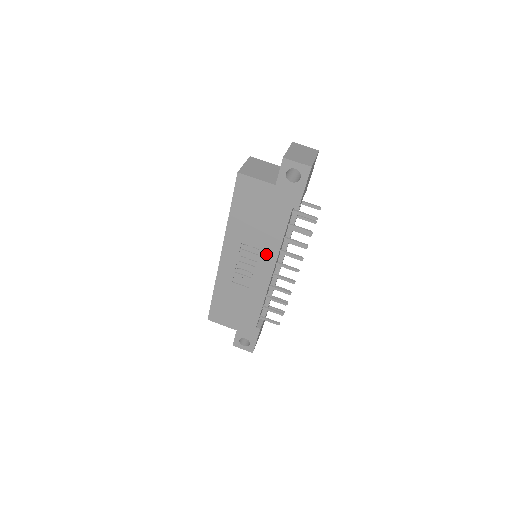
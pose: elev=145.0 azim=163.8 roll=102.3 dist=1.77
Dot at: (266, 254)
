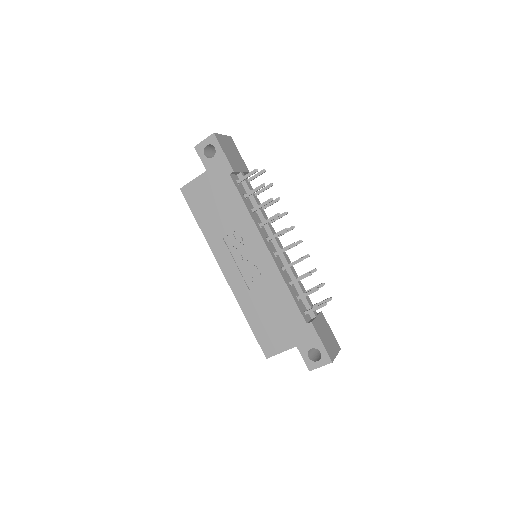
Dot at: (248, 235)
